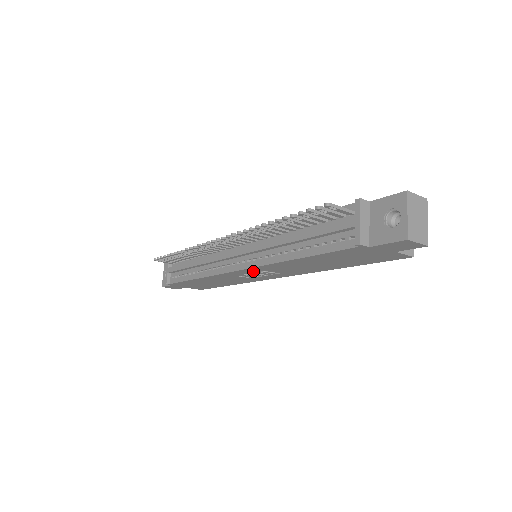
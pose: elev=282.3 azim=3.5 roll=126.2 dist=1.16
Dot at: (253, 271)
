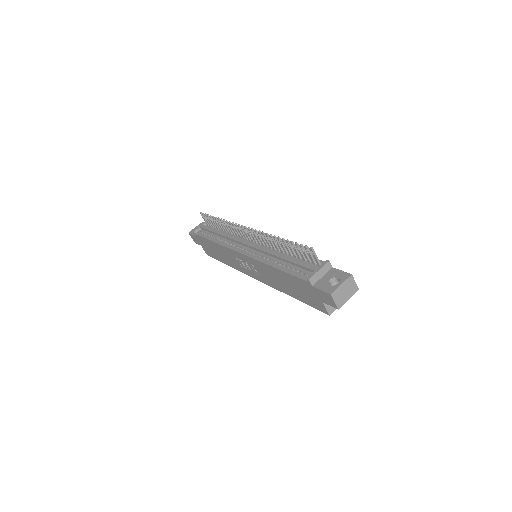
Dot at: (247, 260)
